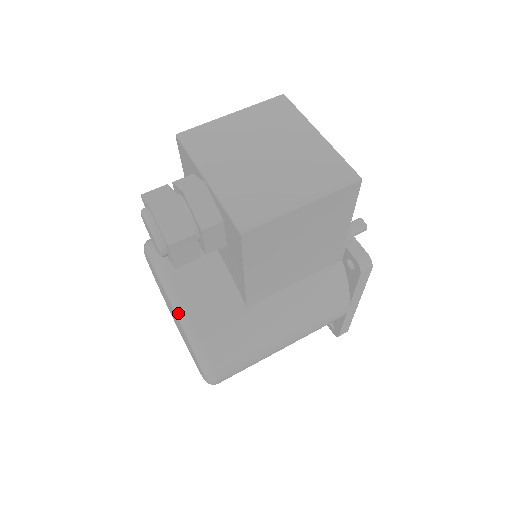
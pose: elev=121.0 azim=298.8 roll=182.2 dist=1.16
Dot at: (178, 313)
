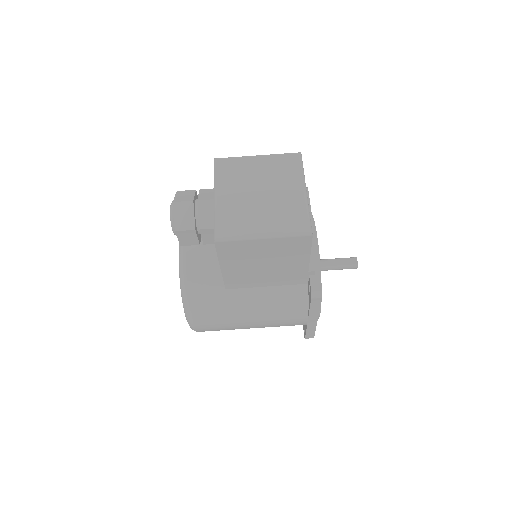
Dot at: (180, 274)
